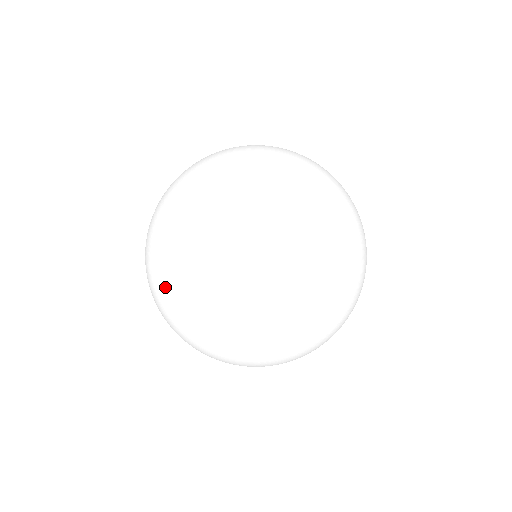
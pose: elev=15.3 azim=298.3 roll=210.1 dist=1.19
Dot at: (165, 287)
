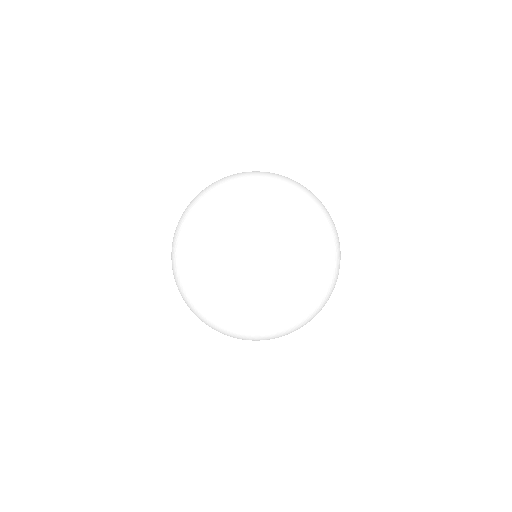
Dot at: (232, 175)
